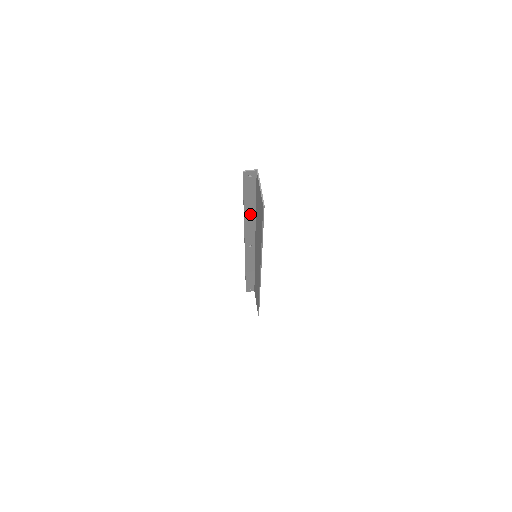
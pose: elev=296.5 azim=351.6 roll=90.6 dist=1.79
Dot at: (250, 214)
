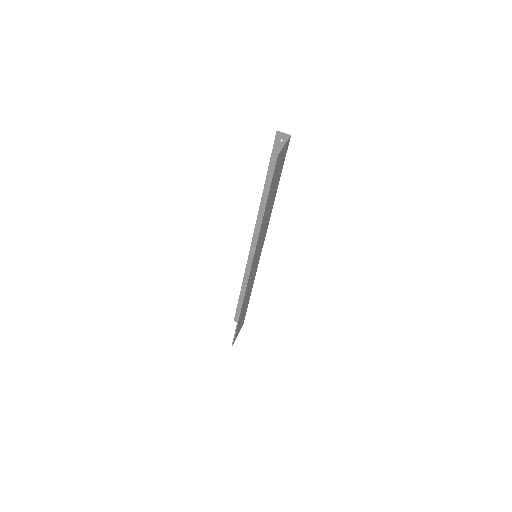
Dot at: occluded
